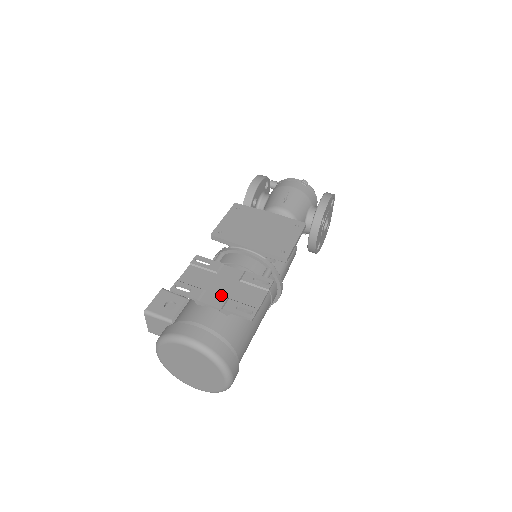
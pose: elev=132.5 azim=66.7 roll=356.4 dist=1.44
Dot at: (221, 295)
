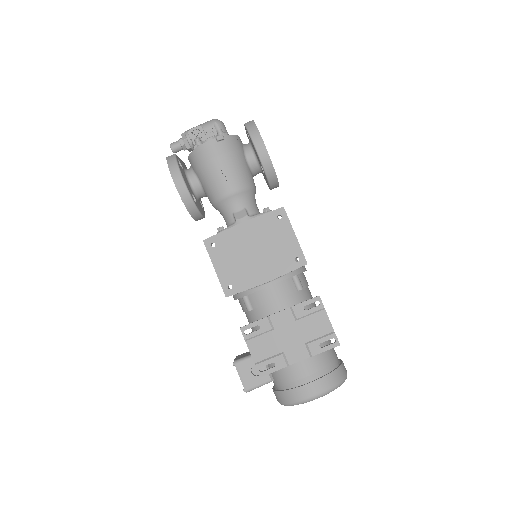
Dot at: (298, 346)
